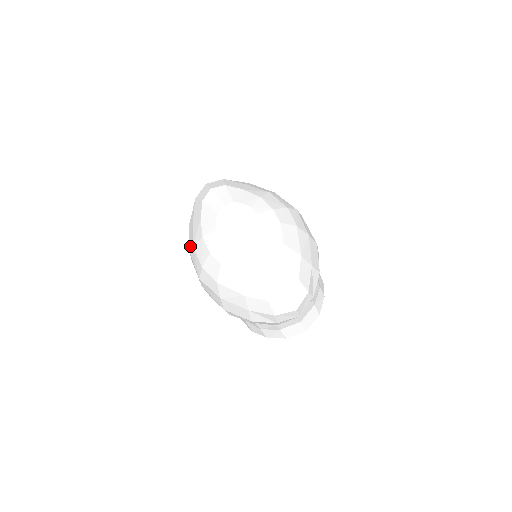
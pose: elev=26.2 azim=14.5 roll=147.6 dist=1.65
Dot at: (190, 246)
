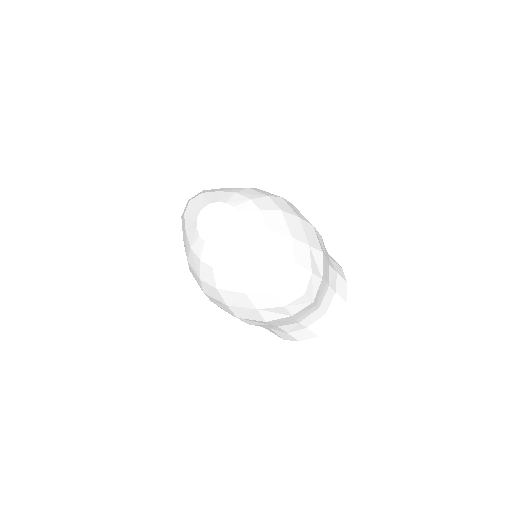
Dot at: occluded
